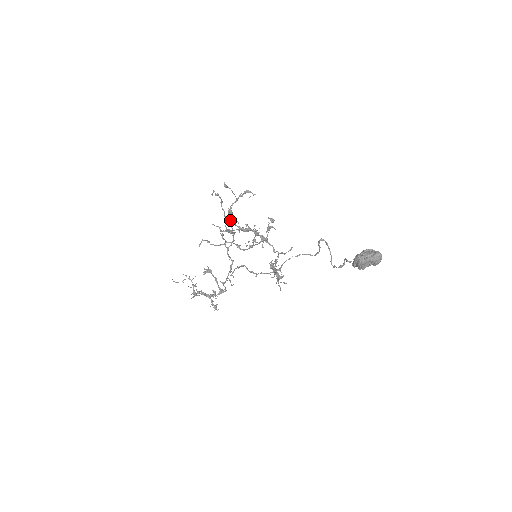
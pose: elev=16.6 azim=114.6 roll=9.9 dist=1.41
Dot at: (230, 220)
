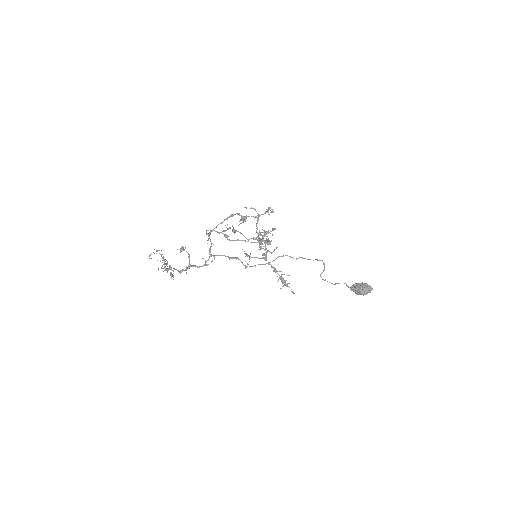
Dot at: (260, 235)
